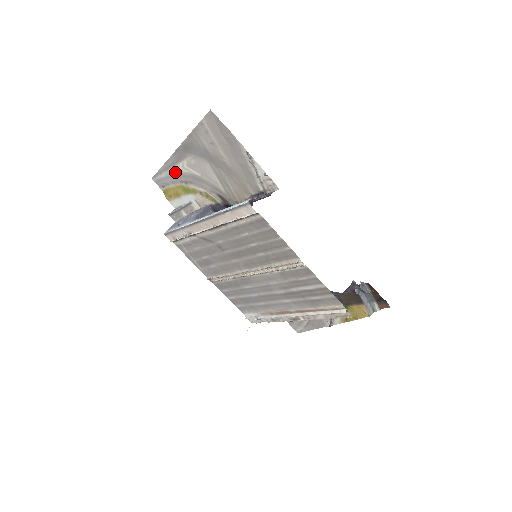
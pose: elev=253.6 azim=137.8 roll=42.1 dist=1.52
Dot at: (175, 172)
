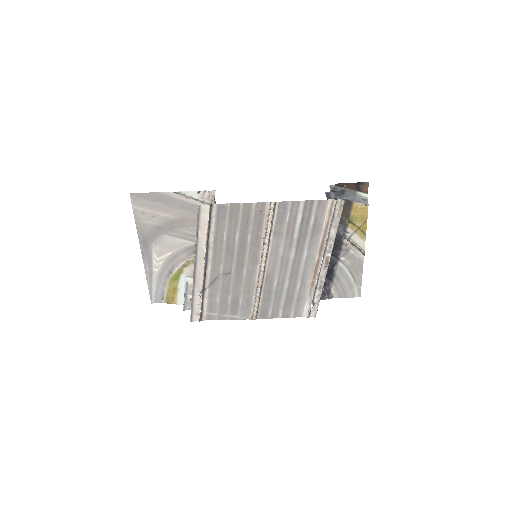
Dot at: (157, 274)
